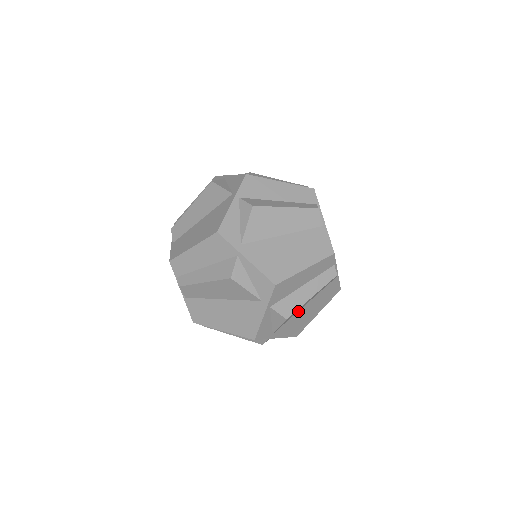
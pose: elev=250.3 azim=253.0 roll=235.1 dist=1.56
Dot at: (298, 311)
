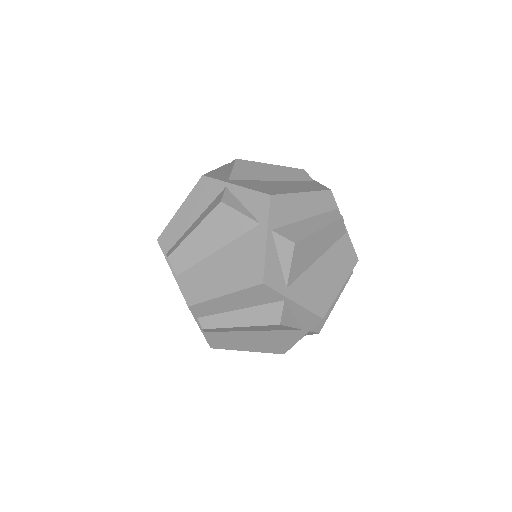
Dot at: (312, 265)
